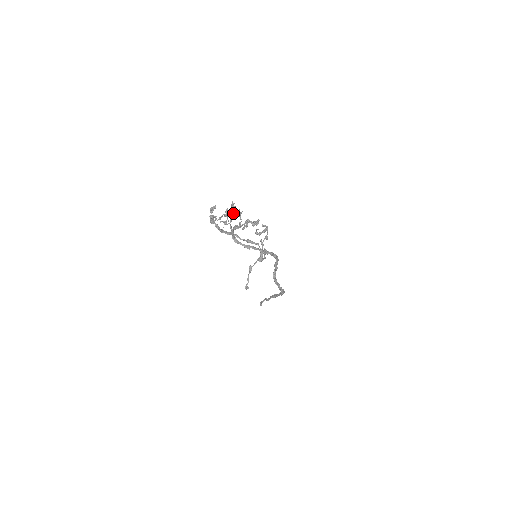
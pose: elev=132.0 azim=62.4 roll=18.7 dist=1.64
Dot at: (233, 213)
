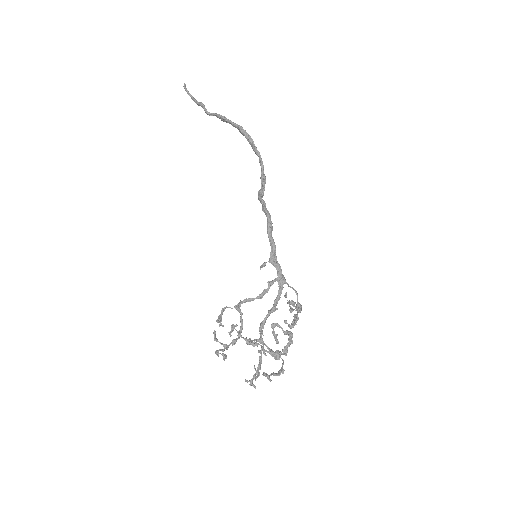
Dot at: (248, 343)
